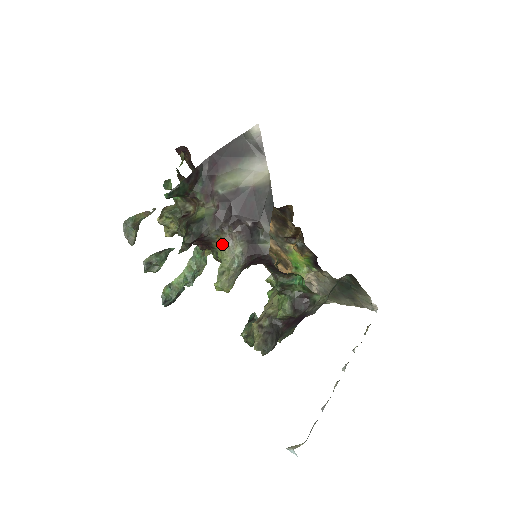
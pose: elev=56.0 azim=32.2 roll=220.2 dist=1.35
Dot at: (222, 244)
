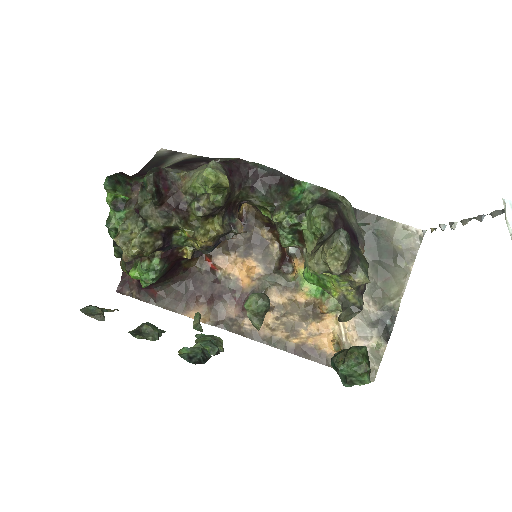
Dot at: (189, 176)
